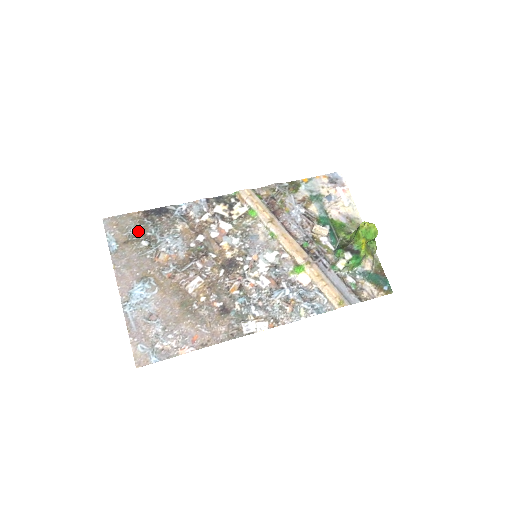
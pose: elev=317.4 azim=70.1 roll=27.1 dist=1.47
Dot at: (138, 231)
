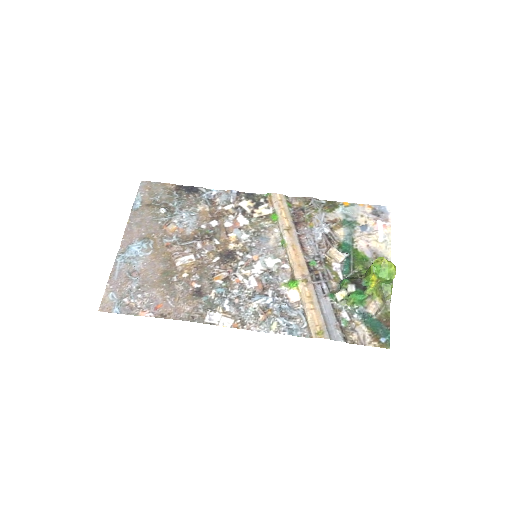
Dot at: (163, 199)
